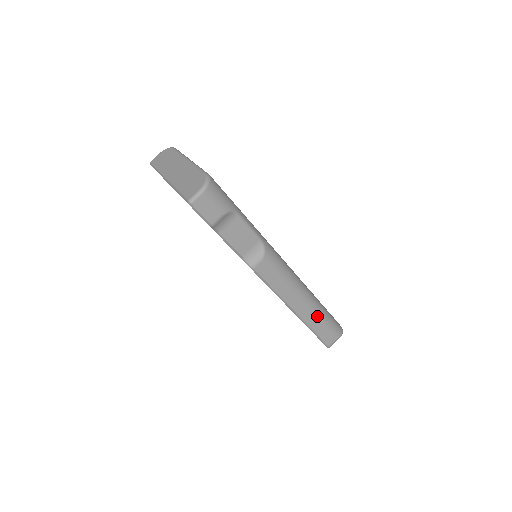
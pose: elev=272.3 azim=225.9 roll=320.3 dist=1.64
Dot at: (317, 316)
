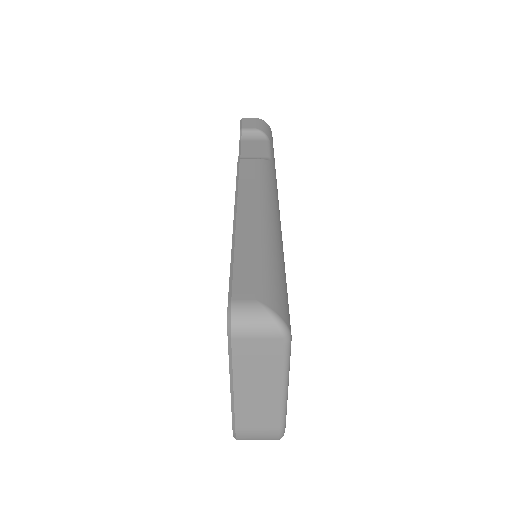
Dot at: (261, 241)
